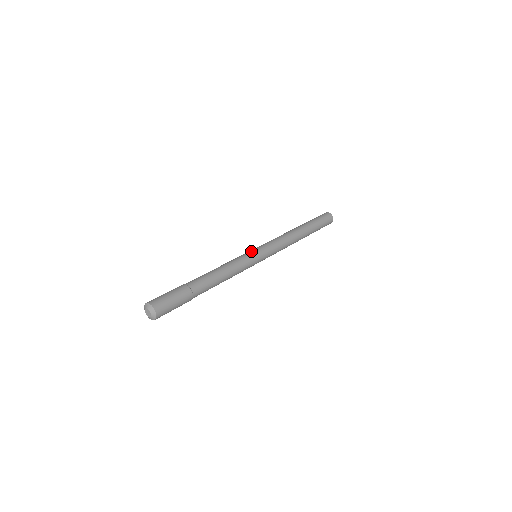
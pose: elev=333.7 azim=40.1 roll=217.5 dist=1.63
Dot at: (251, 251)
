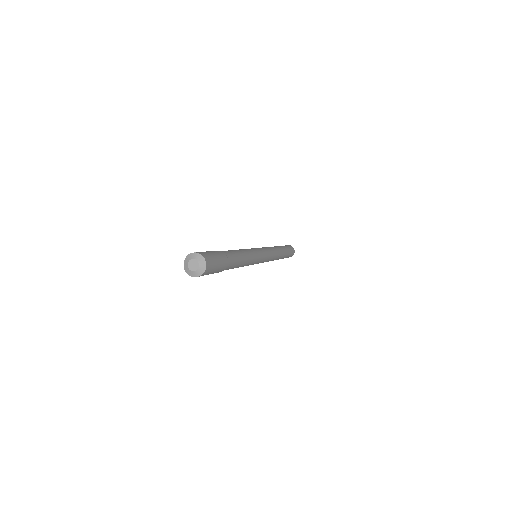
Dot at: occluded
